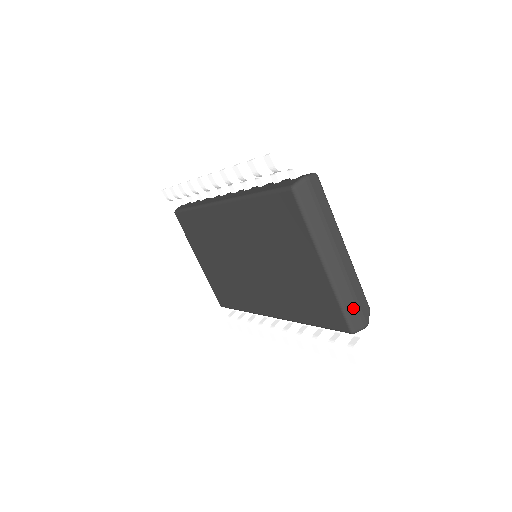
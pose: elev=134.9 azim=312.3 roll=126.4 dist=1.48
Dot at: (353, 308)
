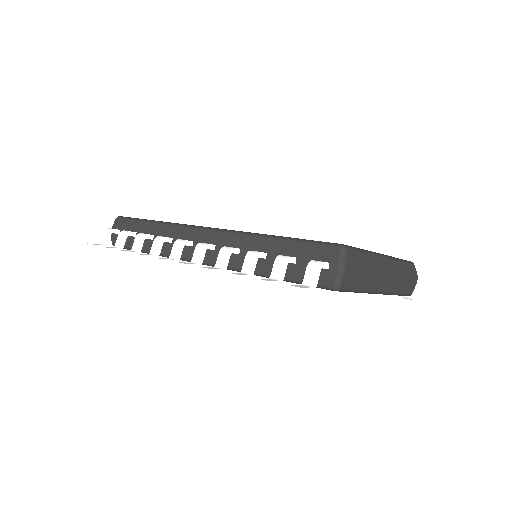
Dot at: (407, 285)
